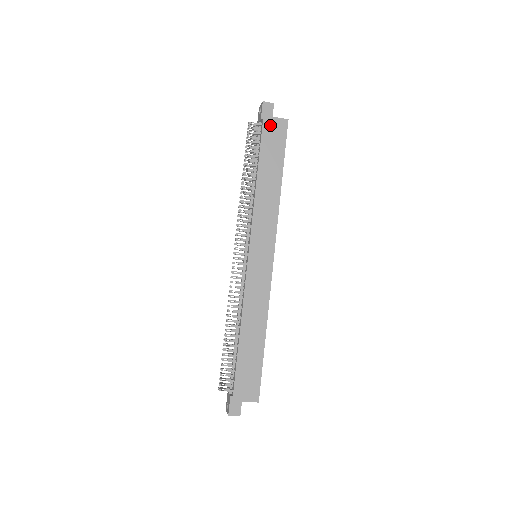
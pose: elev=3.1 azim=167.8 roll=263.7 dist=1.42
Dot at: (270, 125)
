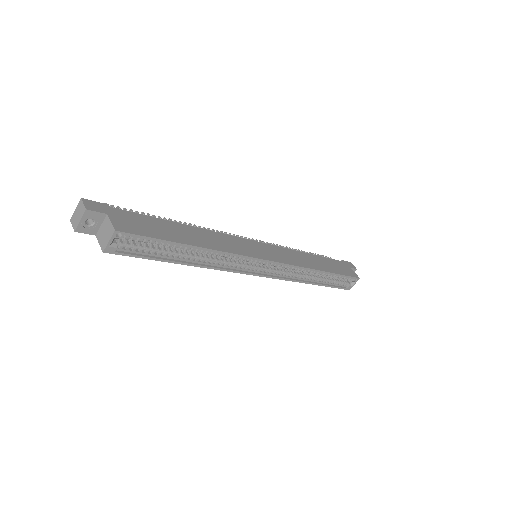
Dot at: (345, 266)
